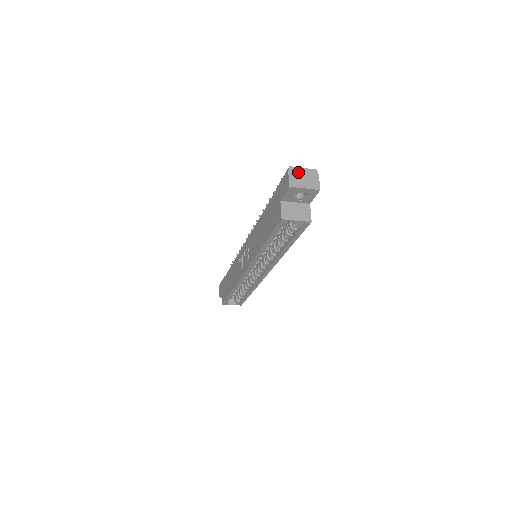
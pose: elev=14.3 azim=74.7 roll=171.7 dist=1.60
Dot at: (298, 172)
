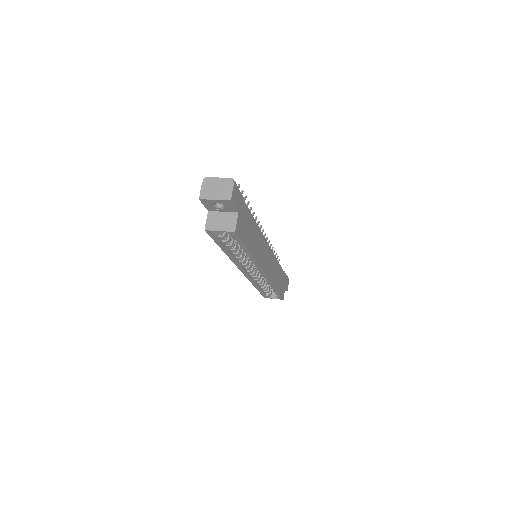
Dot at: (212, 183)
